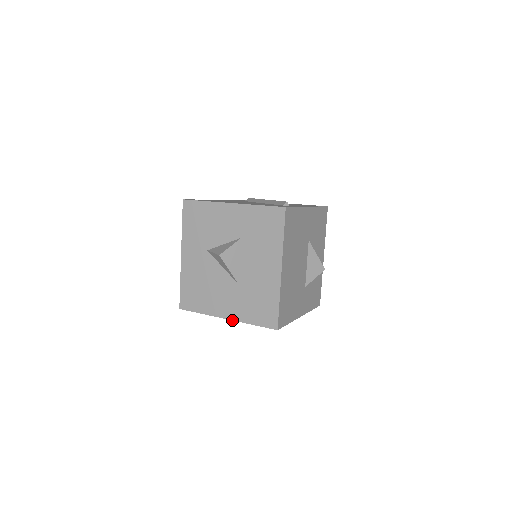
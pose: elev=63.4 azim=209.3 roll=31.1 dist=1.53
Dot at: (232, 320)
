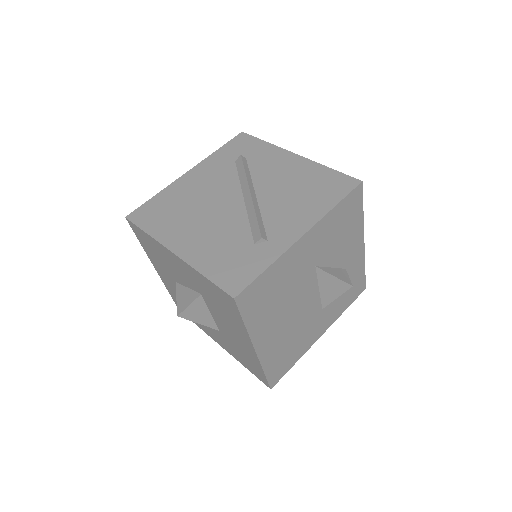
Dot at: (227, 351)
